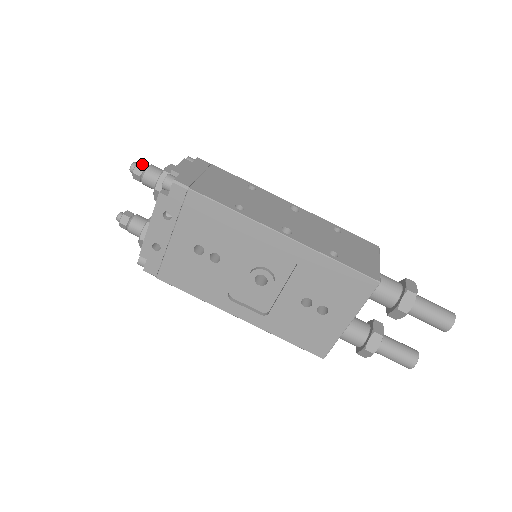
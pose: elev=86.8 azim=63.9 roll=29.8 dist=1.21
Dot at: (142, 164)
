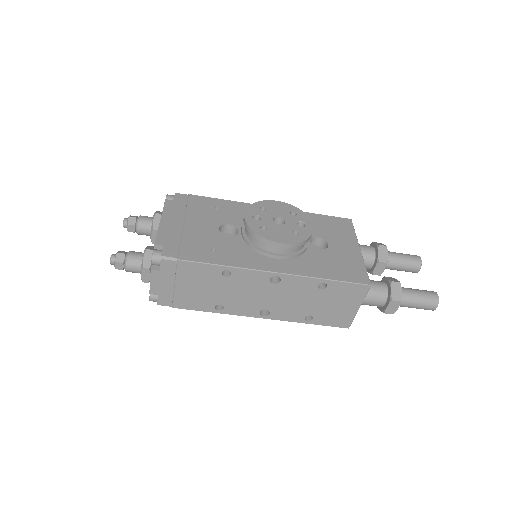
Dot at: (119, 268)
